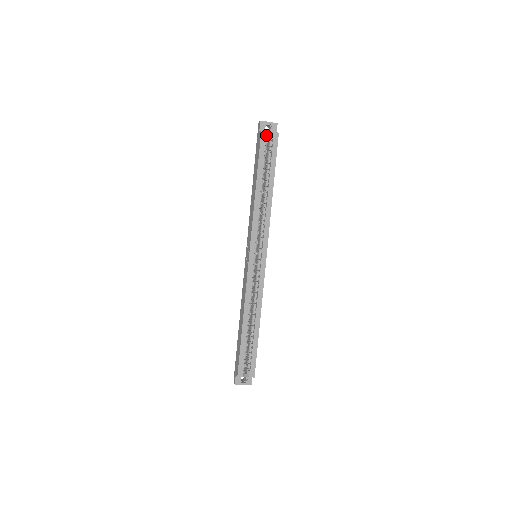
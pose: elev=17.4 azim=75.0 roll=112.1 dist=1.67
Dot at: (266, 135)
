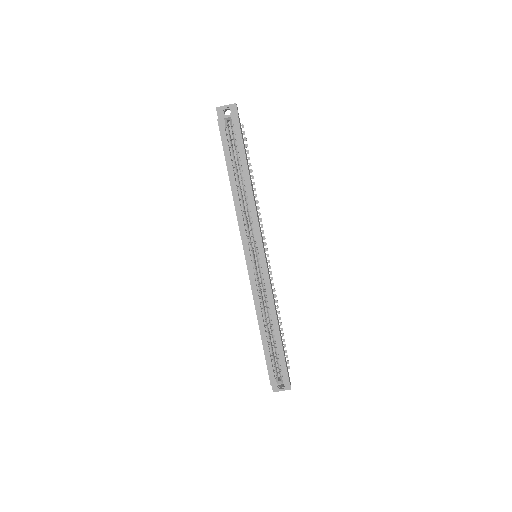
Dot at: (224, 123)
